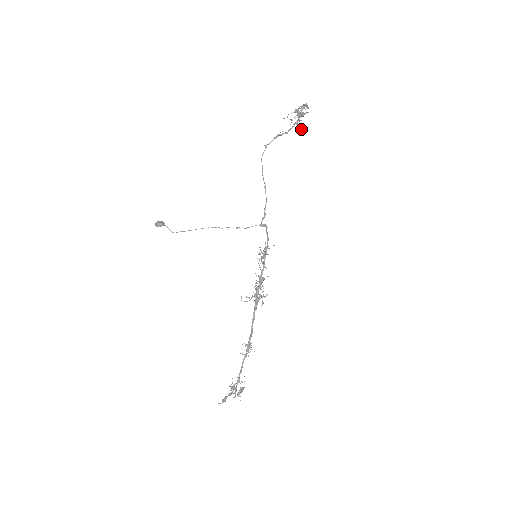
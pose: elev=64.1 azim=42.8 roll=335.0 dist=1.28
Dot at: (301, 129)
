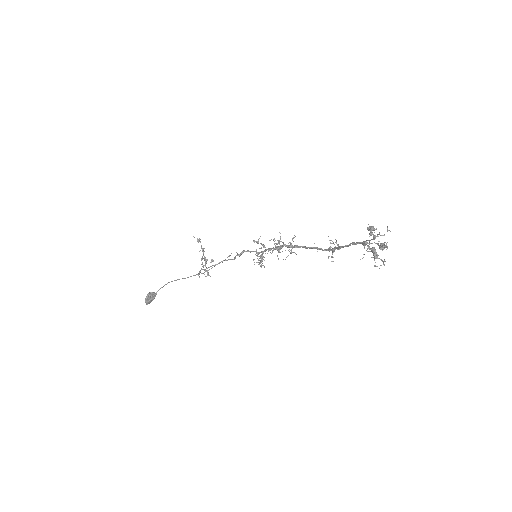
Dot at: occluded
